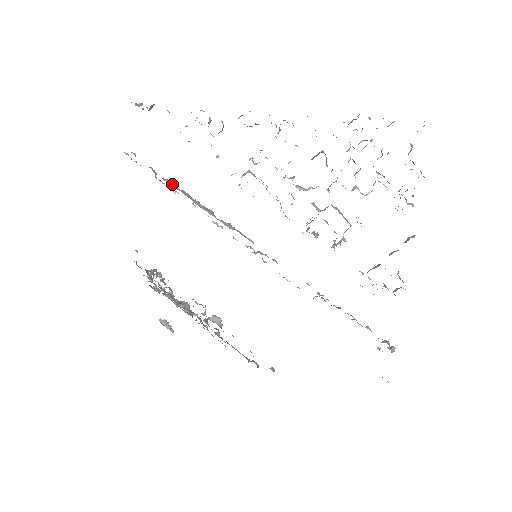
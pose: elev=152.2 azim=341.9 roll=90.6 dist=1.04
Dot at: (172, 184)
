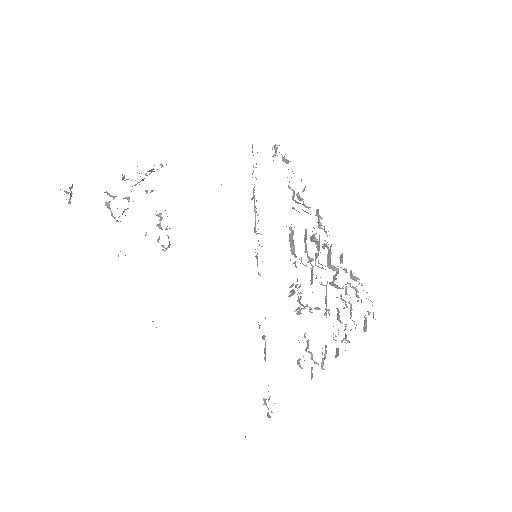
Dot at: occluded
